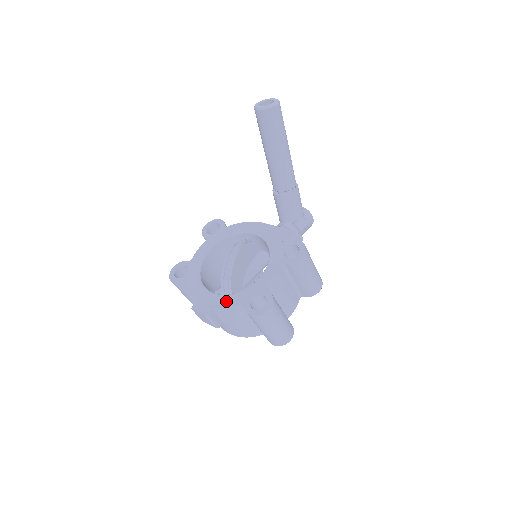
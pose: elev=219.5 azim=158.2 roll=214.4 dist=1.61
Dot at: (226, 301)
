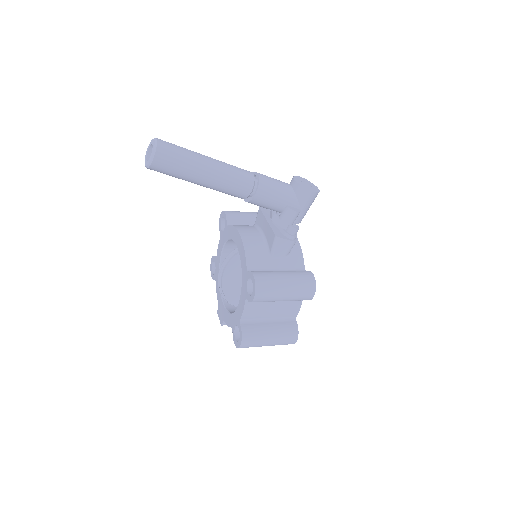
Dot at: (227, 319)
